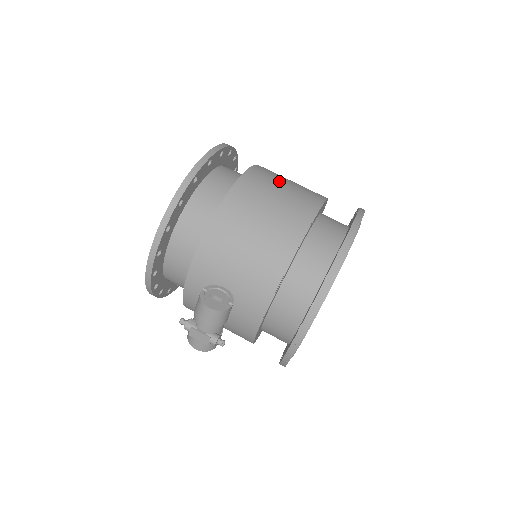
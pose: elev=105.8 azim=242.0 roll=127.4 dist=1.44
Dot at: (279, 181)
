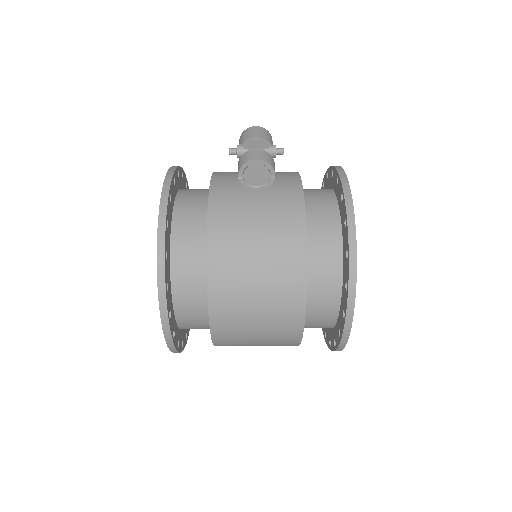
Dot at: occluded
